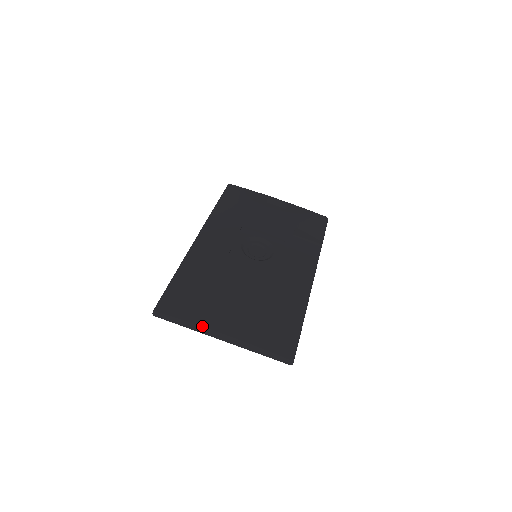
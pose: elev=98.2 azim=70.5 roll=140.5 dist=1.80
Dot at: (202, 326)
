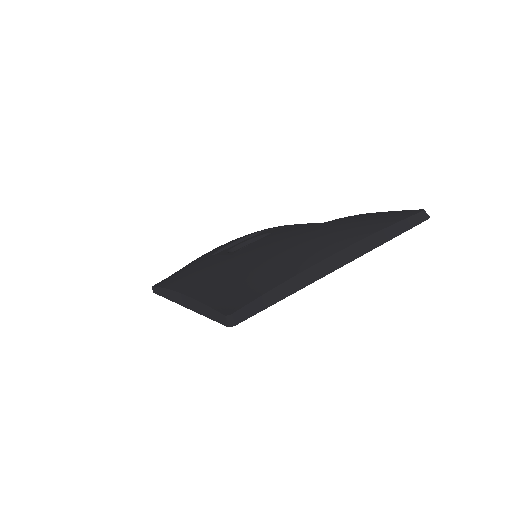
Dot at: (303, 270)
